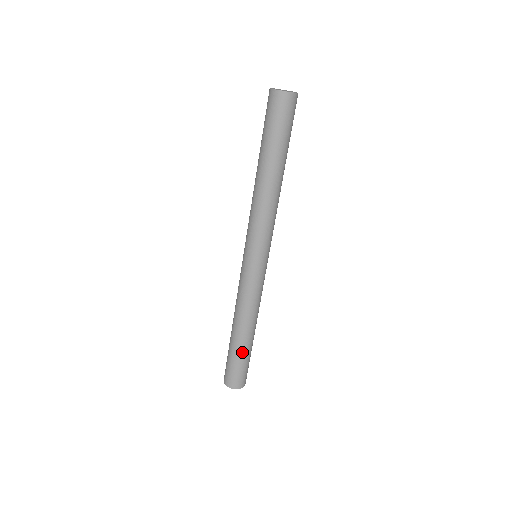
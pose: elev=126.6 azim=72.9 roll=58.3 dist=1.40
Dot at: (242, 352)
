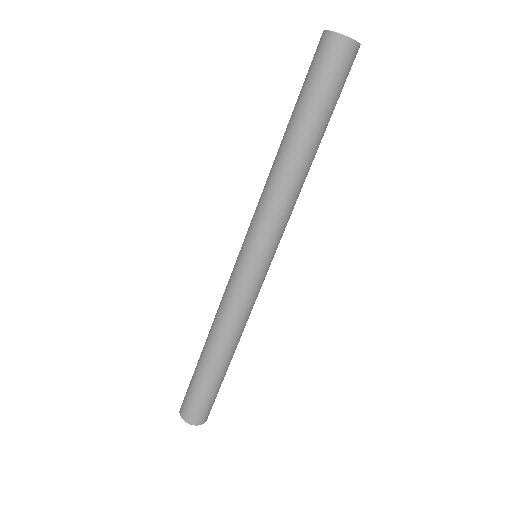
Dot at: (210, 378)
